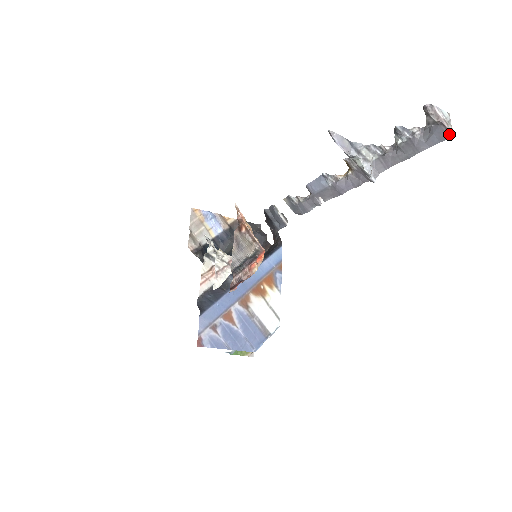
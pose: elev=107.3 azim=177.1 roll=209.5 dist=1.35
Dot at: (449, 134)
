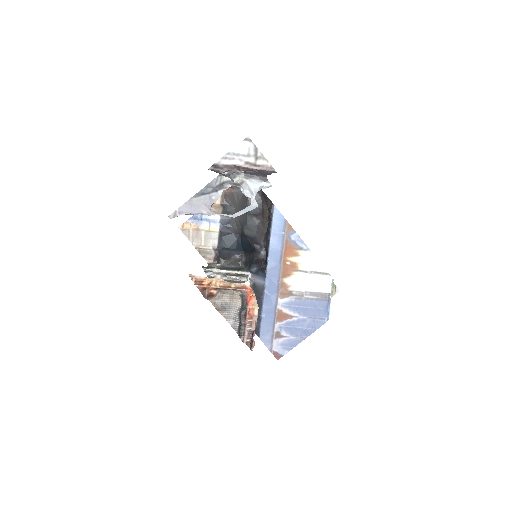
Dot at: (270, 172)
